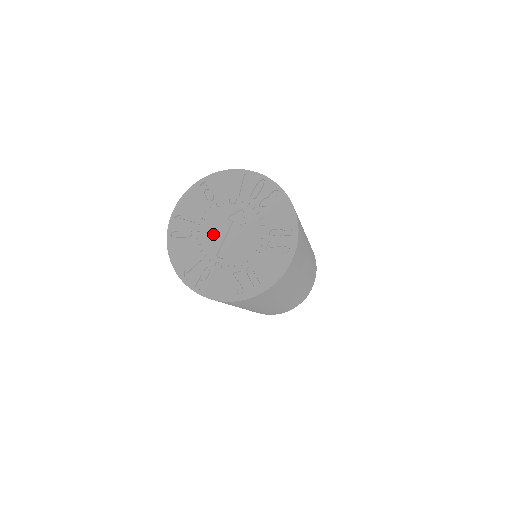
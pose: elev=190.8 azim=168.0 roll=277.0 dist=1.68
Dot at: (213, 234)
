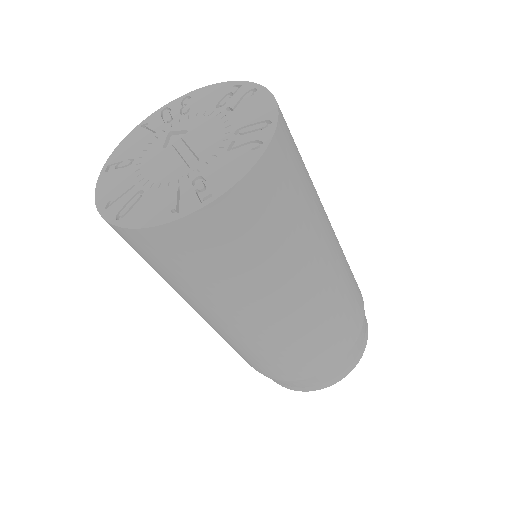
Dot at: (164, 167)
